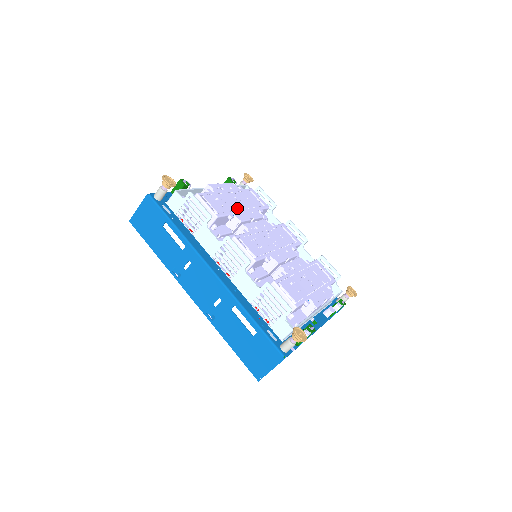
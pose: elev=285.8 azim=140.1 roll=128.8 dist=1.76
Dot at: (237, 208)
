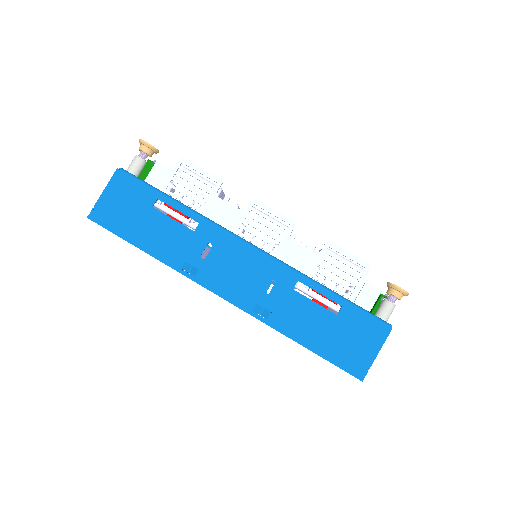
Dot at: occluded
